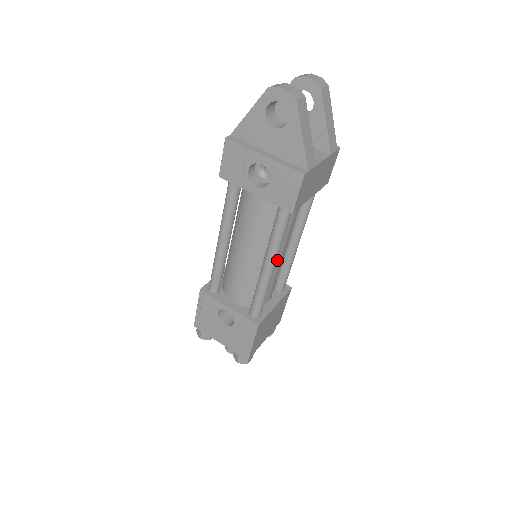
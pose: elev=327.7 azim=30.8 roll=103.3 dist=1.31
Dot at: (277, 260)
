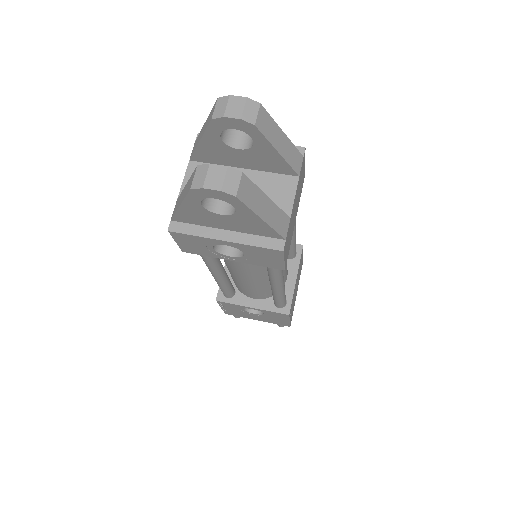
Dot at: occluded
